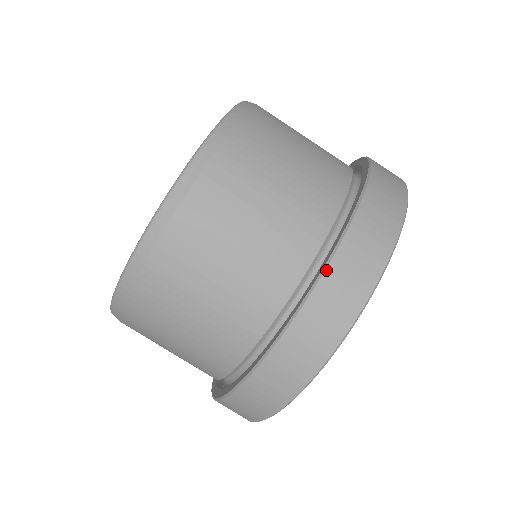
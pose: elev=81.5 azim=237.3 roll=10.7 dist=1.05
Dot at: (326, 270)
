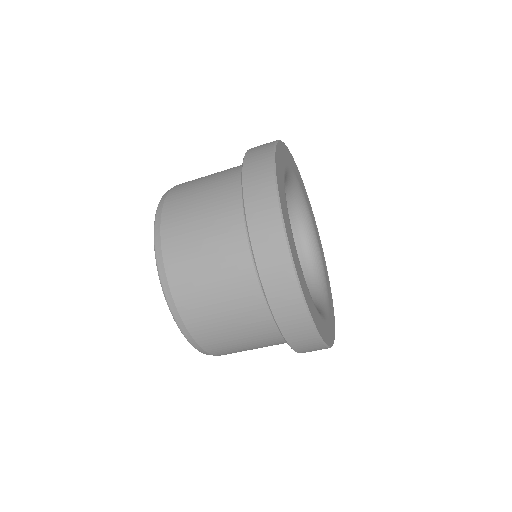
Dot at: occluded
